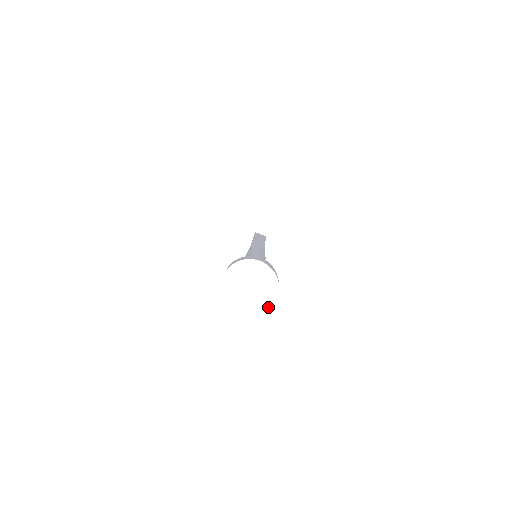
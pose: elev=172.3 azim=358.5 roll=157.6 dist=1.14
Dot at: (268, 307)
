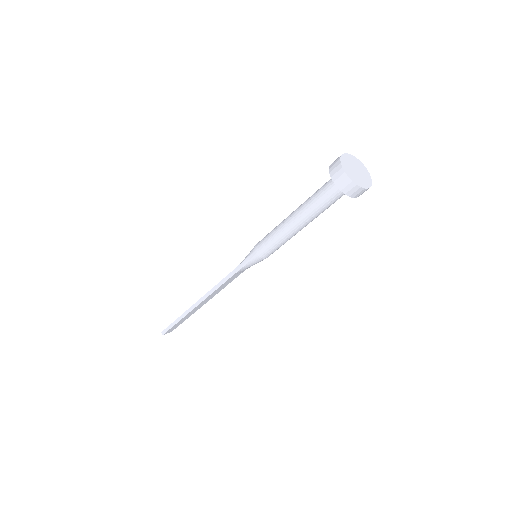
Dot at: (369, 176)
